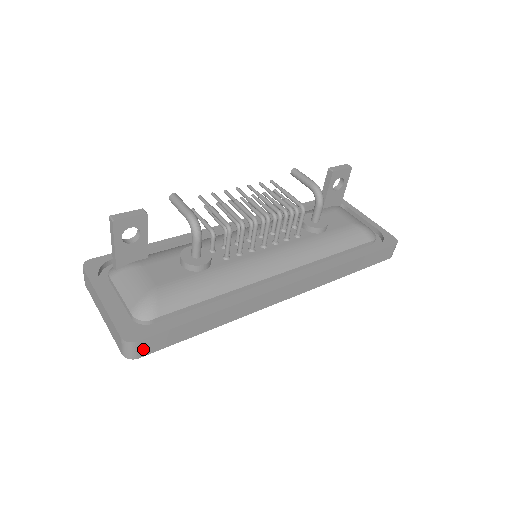
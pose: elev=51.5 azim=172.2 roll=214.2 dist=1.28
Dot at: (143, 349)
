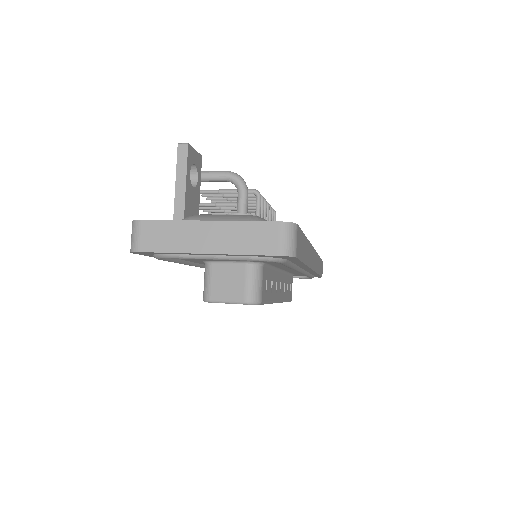
Dot at: (297, 244)
